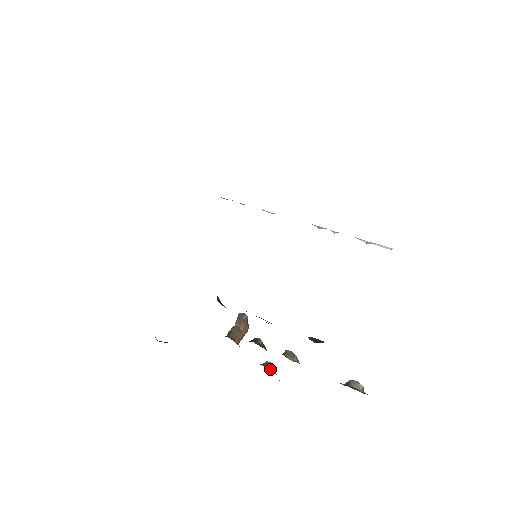
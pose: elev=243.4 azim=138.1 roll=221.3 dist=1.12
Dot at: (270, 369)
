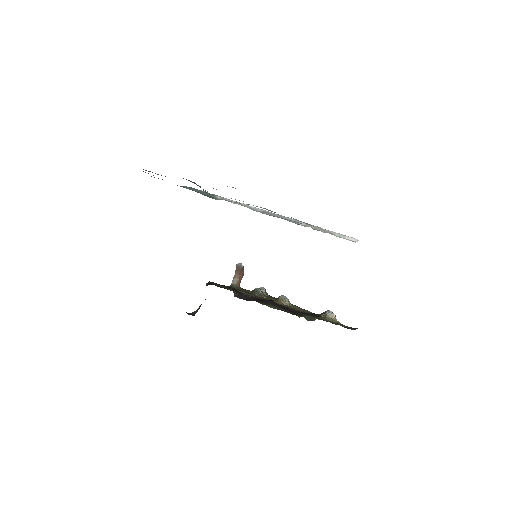
Dot at: (264, 294)
